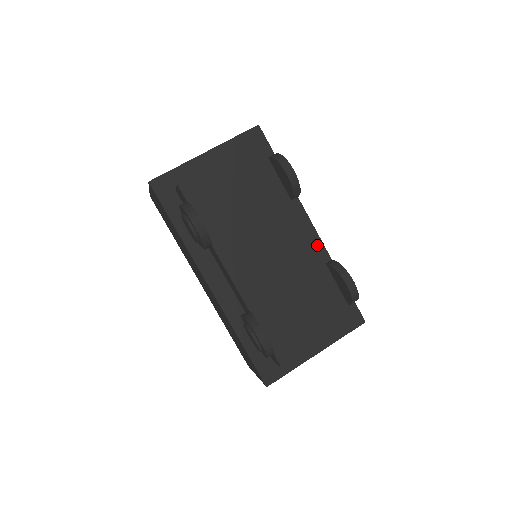
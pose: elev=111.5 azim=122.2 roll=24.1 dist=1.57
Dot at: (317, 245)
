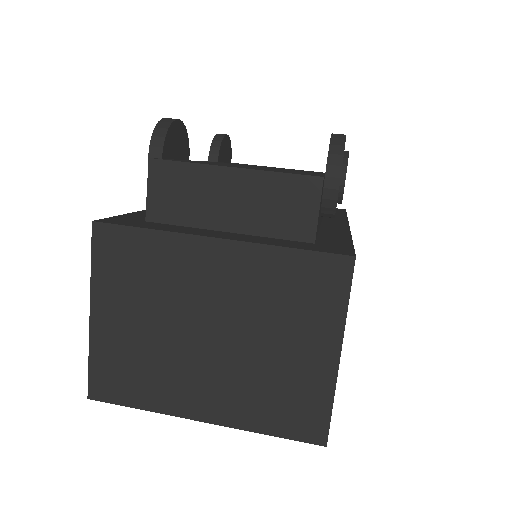
Dot at: (339, 227)
